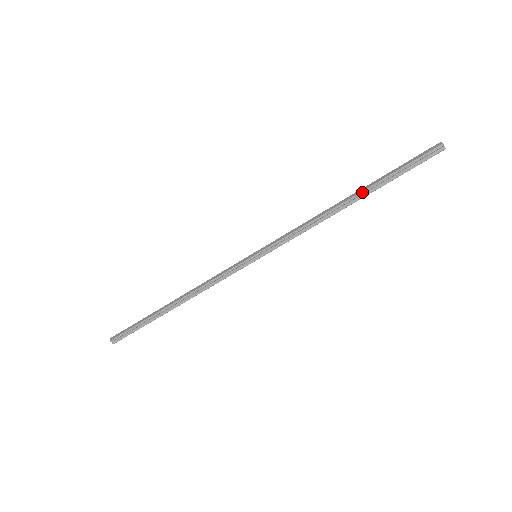
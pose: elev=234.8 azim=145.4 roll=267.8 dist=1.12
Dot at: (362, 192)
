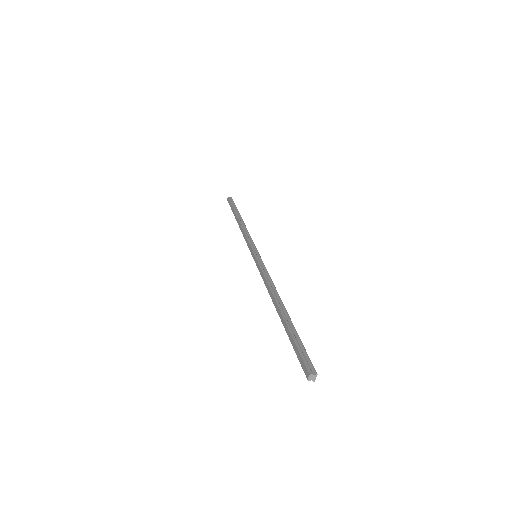
Dot at: (280, 318)
